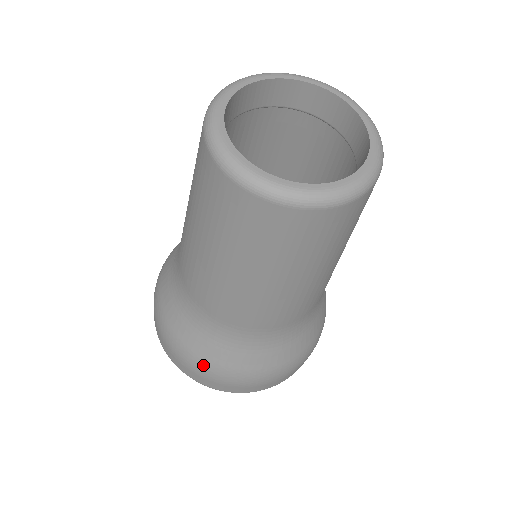
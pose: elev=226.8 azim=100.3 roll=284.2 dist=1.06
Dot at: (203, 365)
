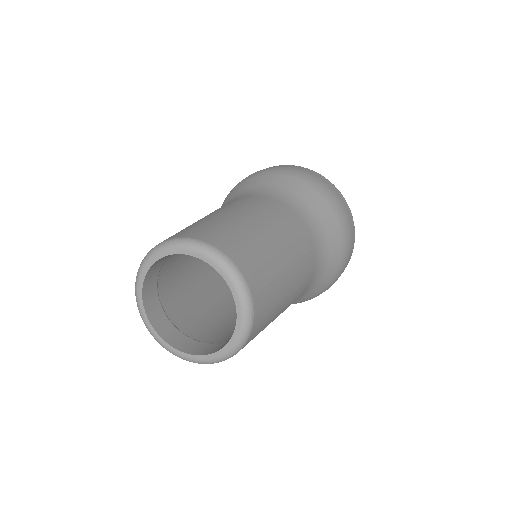
Dot at: occluded
